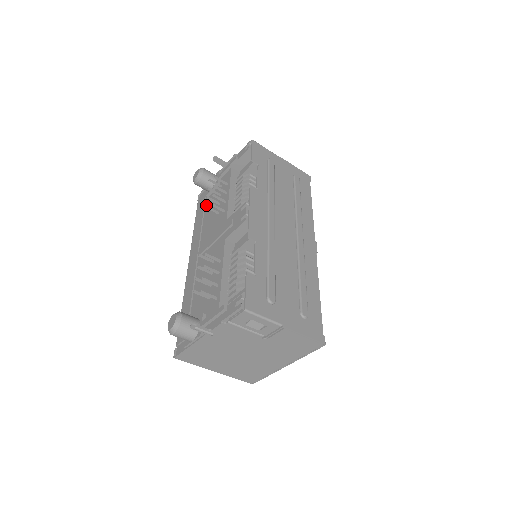
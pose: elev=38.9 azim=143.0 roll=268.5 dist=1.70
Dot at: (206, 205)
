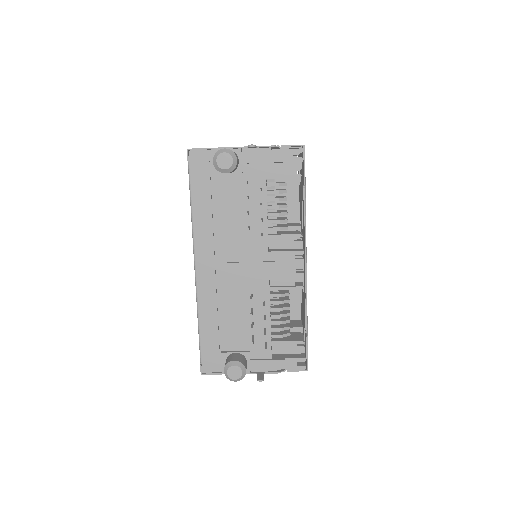
Dot at: occluded
